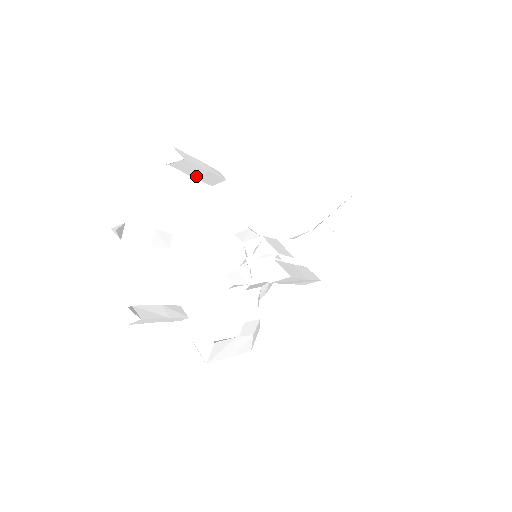
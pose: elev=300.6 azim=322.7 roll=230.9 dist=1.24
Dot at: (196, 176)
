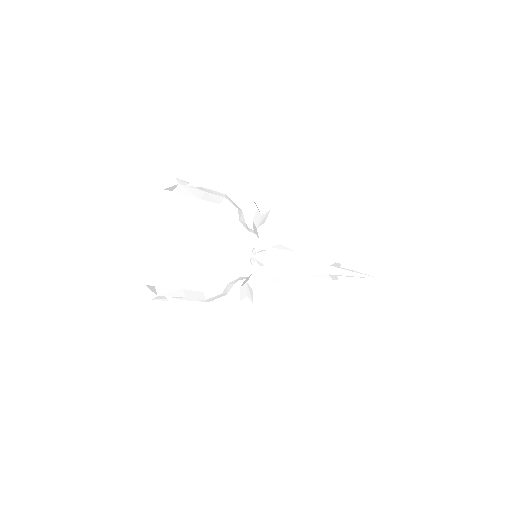
Dot at: occluded
